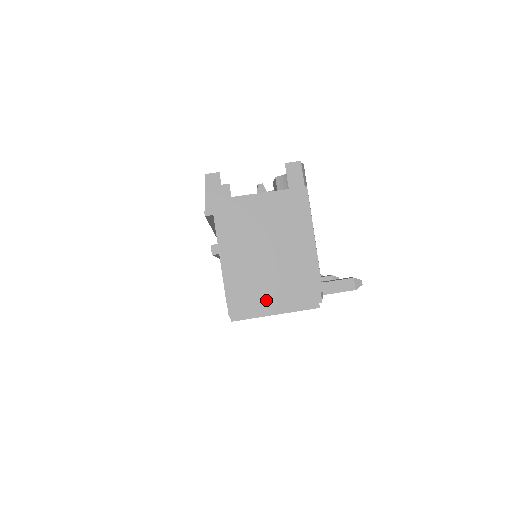
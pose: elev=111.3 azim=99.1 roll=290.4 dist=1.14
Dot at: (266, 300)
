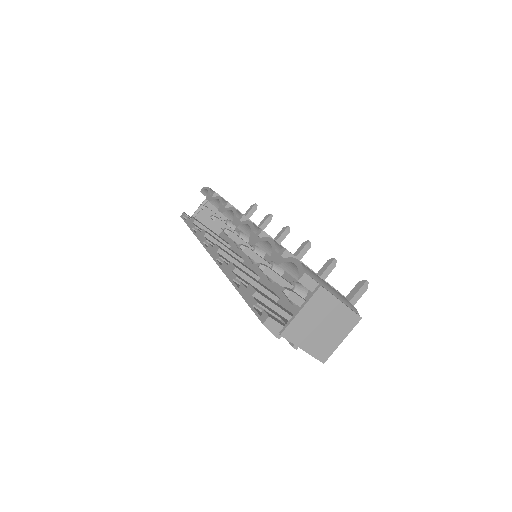
Dot at: occluded
